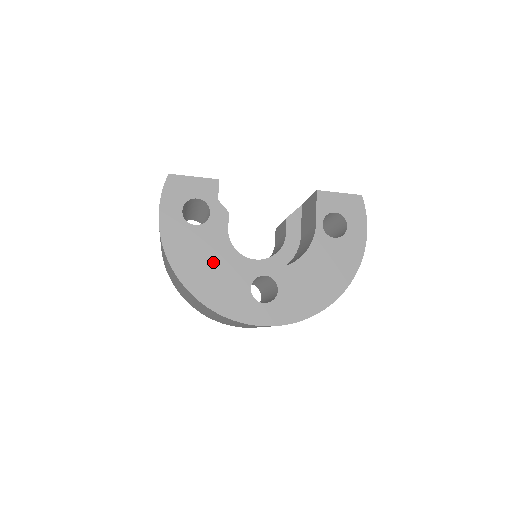
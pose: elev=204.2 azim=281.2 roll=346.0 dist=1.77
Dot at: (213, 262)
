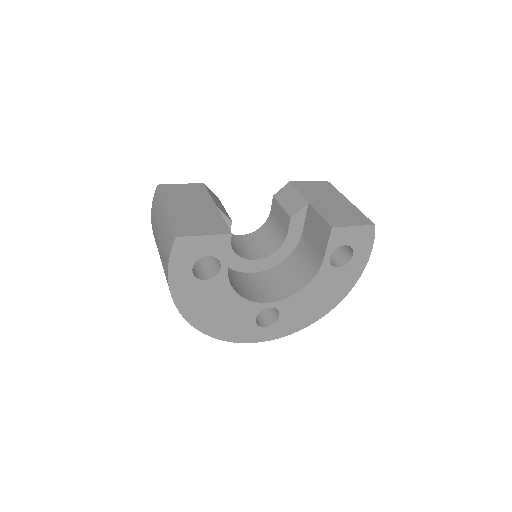
Dot at: (223, 306)
